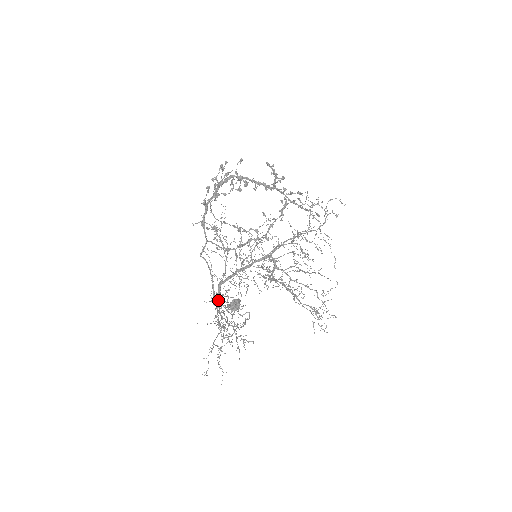
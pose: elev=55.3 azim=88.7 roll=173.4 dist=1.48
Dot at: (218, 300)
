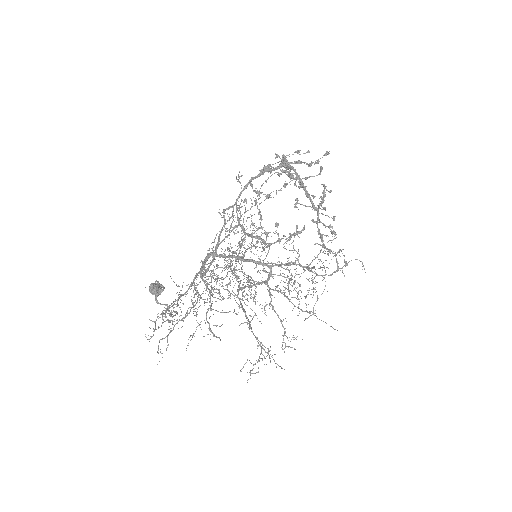
Dot at: occluded
